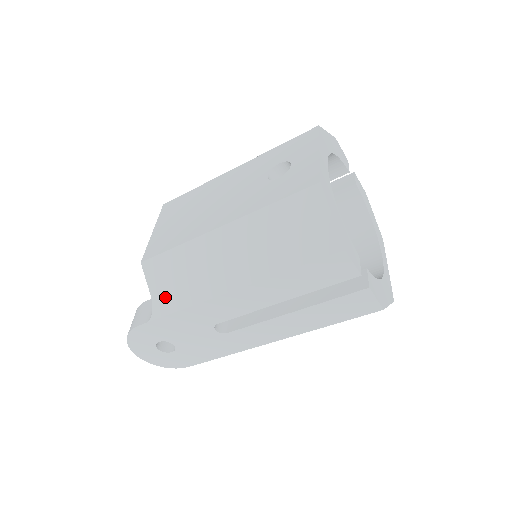
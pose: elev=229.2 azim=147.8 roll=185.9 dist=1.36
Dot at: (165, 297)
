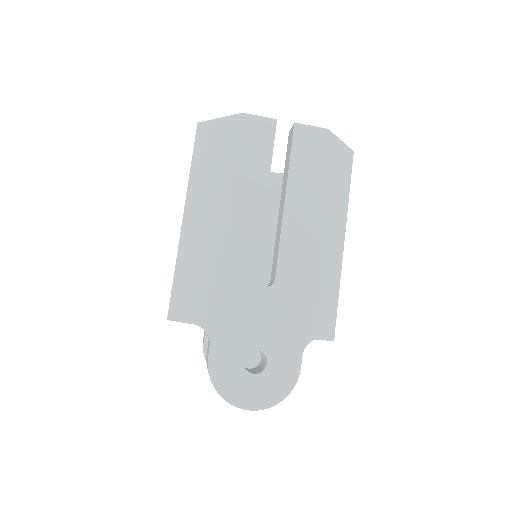
Dot at: (201, 307)
